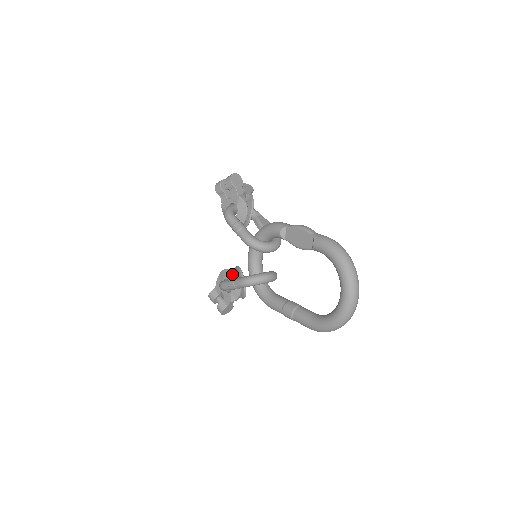
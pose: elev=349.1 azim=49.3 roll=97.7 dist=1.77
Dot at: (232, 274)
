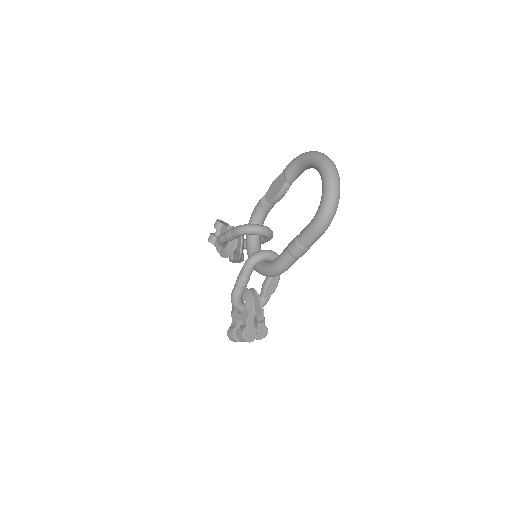
Dot at: occluded
